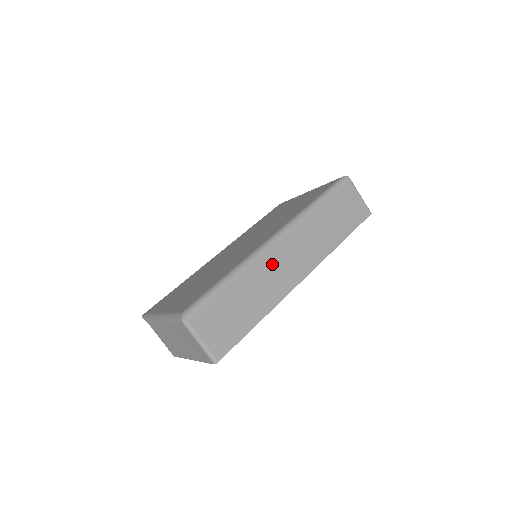
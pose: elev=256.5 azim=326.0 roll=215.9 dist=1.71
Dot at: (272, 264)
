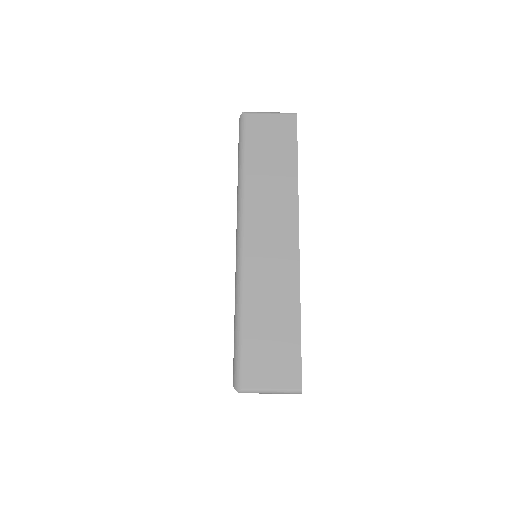
Dot at: (259, 263)
